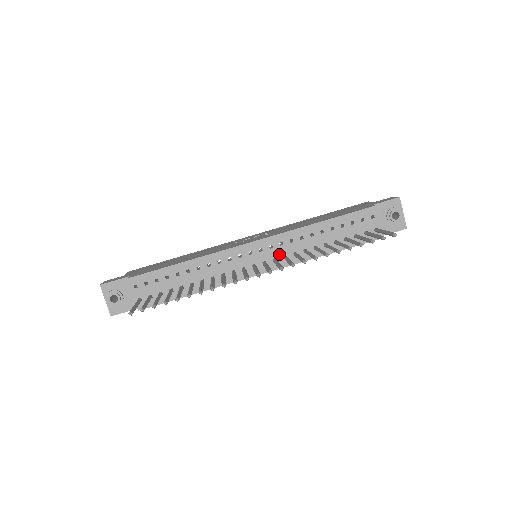
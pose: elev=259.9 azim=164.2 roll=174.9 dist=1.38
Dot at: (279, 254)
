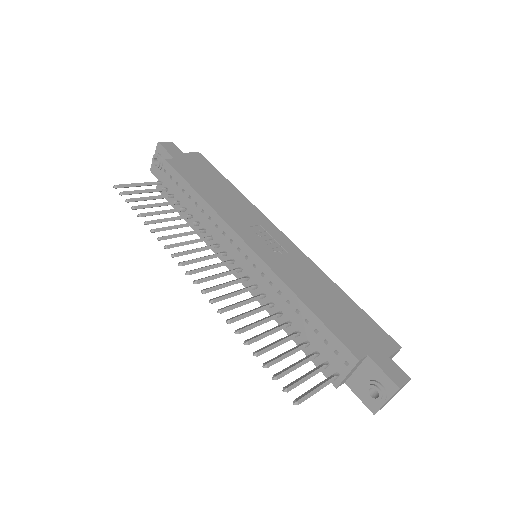
Dot at: (255, 279)
